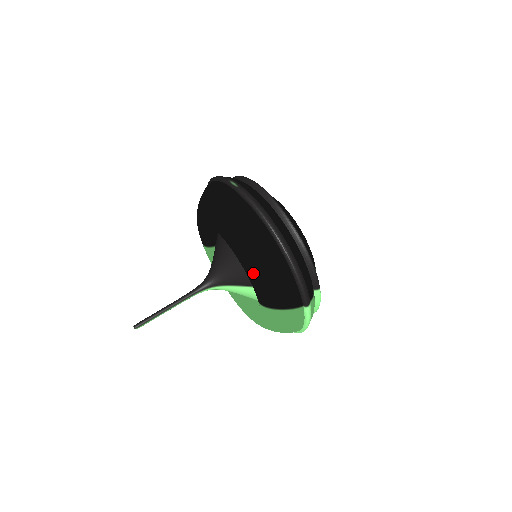
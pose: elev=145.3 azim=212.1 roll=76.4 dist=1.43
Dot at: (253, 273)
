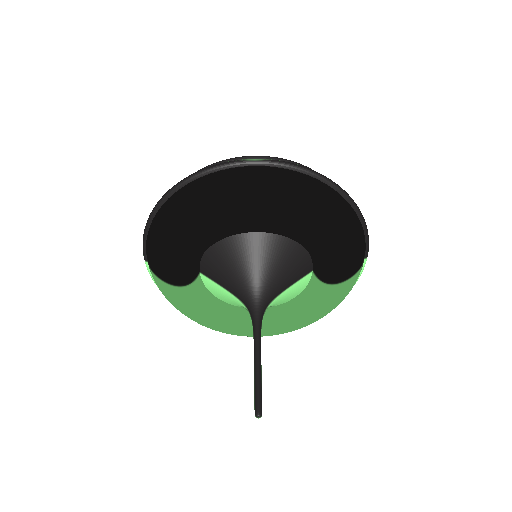
Dot at: (335, 246)
